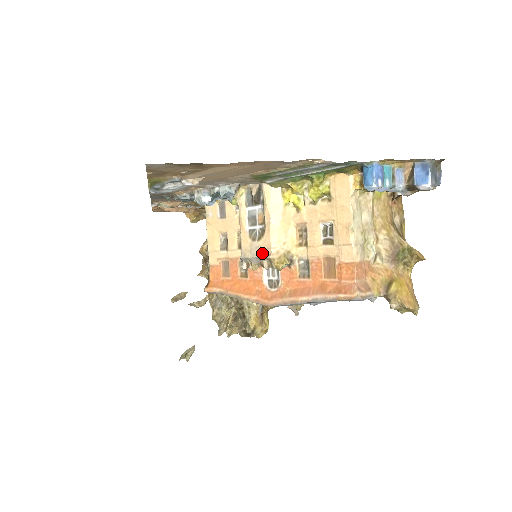
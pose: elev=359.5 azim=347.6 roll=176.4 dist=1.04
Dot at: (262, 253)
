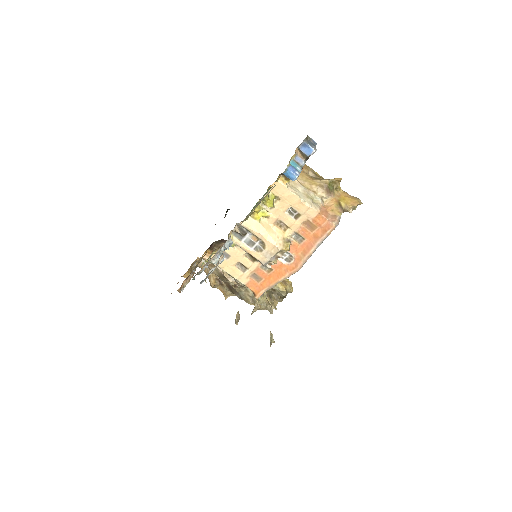
Dot at: (273, 252)
